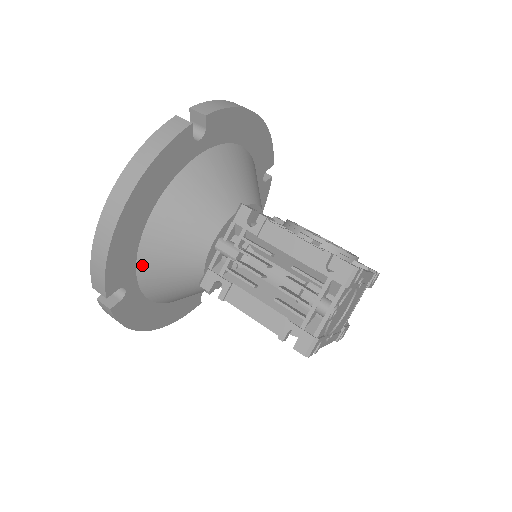
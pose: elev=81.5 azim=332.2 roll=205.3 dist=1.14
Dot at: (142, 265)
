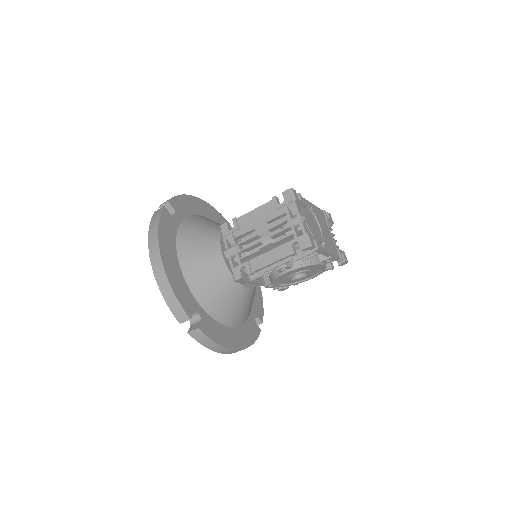
Dot at: (196, 293)
